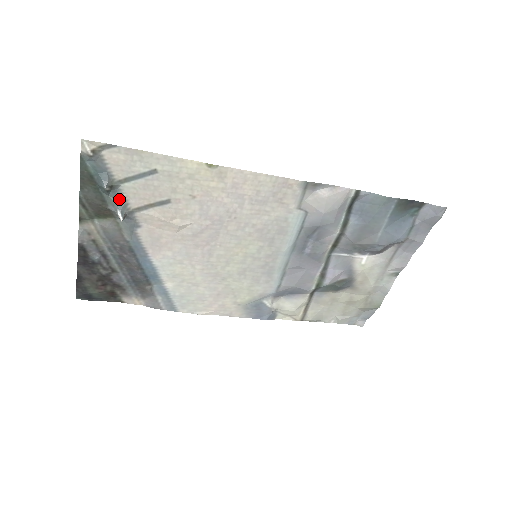
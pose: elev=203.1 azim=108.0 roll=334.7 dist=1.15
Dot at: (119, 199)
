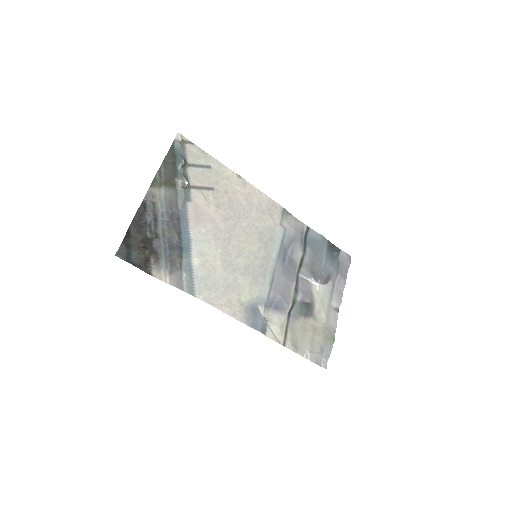
Dot at: (185, 176)
